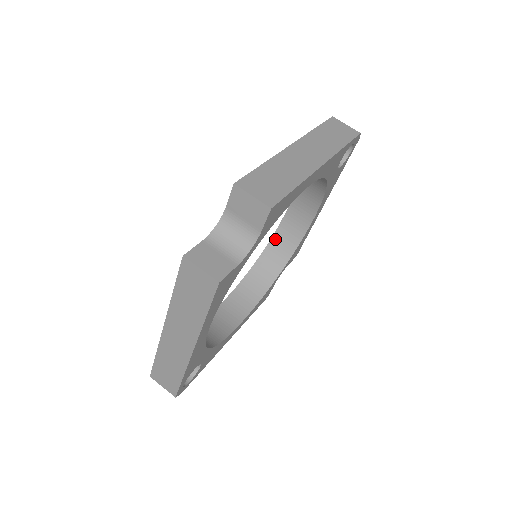
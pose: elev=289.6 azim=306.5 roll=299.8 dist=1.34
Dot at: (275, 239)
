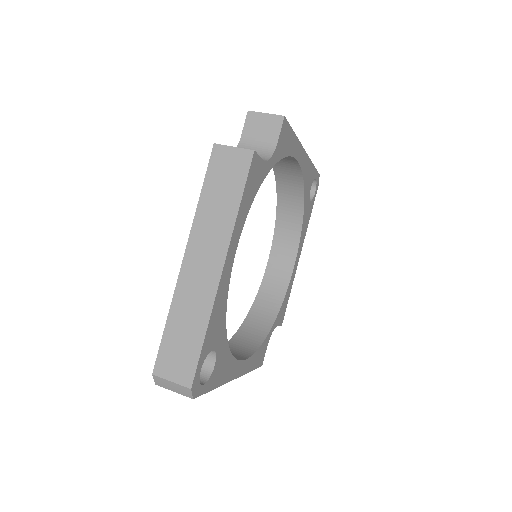
Dot at: (259, 297)
